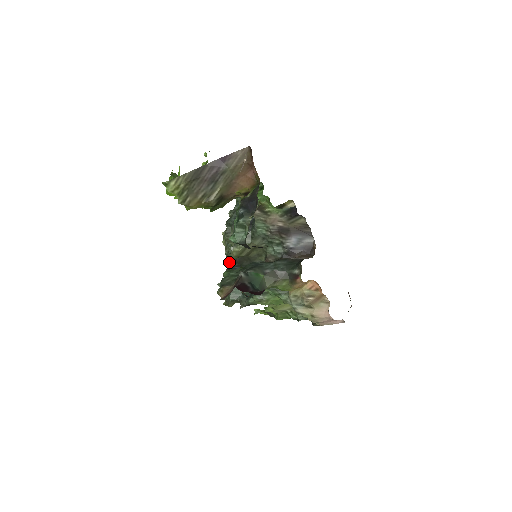
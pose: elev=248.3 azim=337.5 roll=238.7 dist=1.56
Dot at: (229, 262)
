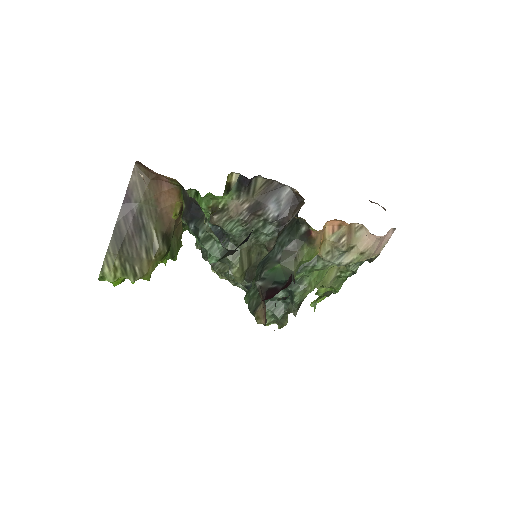
Dot at: (244, 289)
